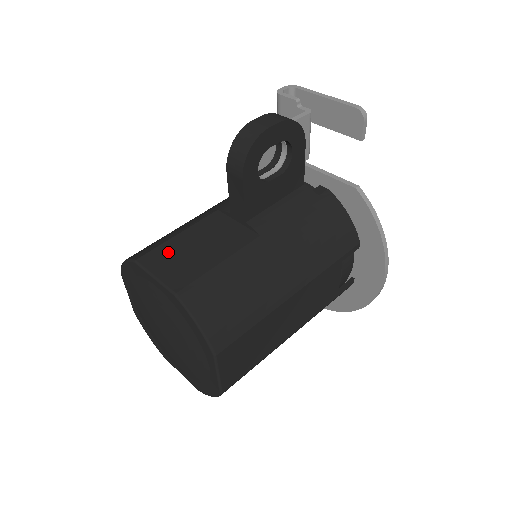
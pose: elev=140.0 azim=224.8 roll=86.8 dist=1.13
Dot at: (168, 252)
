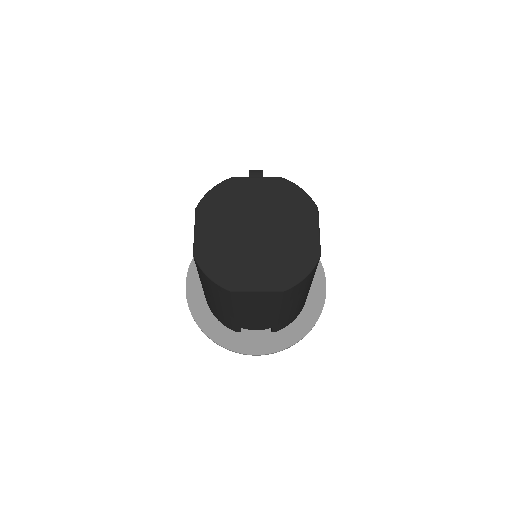
Dot at: occluded
